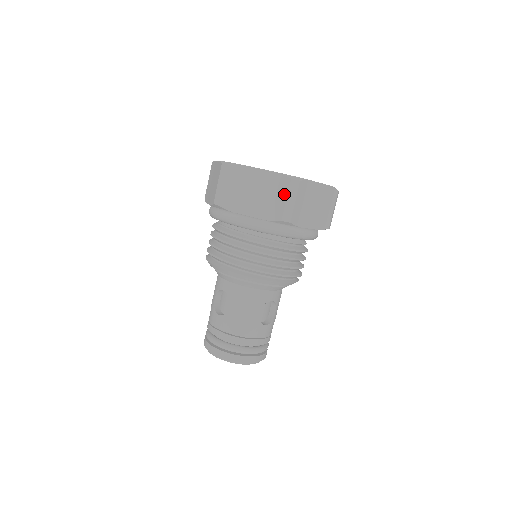
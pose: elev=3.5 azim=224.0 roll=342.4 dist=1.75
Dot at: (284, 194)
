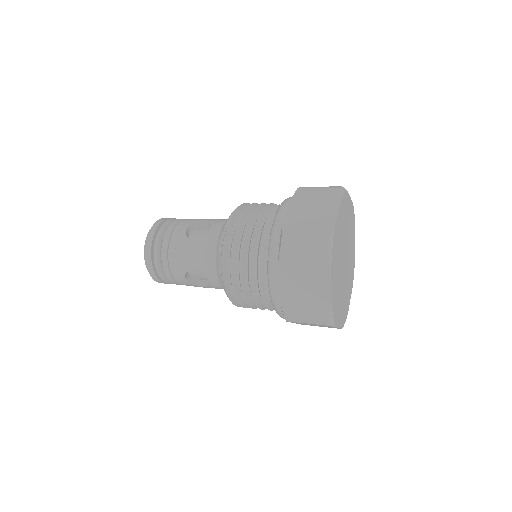
Dot at: occluded
